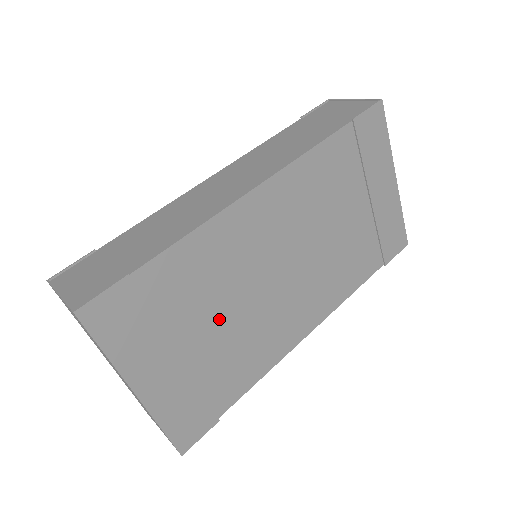
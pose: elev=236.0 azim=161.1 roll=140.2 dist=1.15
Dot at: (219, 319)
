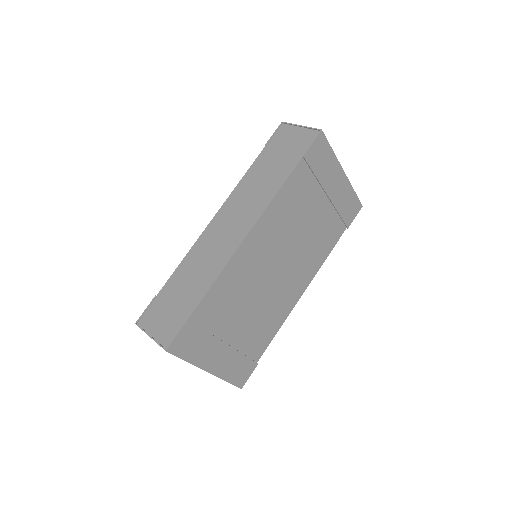
Dot at: (244, 314)
